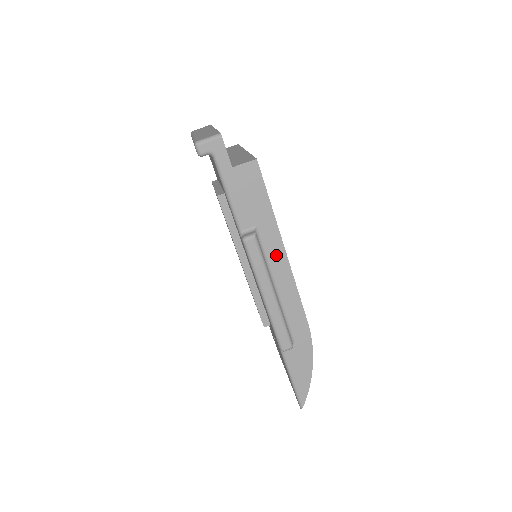
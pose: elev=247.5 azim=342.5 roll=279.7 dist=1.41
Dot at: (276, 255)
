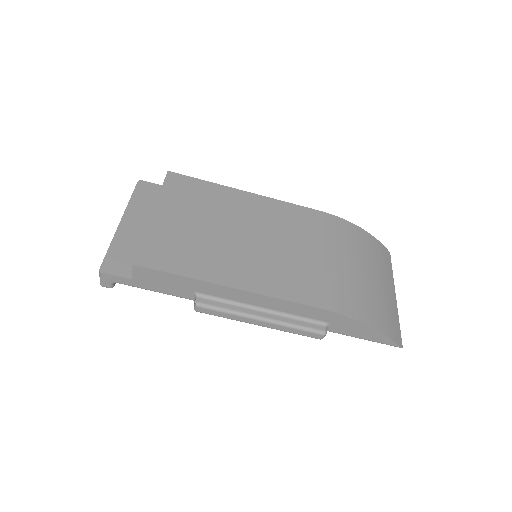
Dot at: (232, 294)
